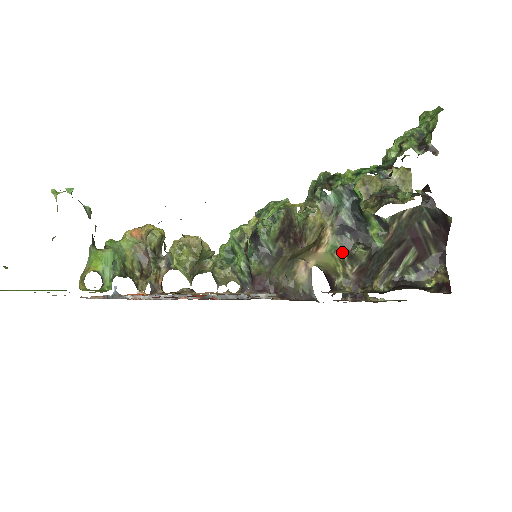
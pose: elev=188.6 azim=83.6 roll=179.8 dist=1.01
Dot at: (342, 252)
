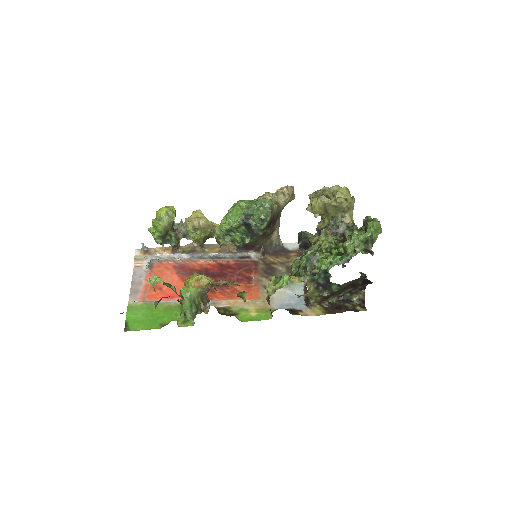
Dot at: (316, 294)
